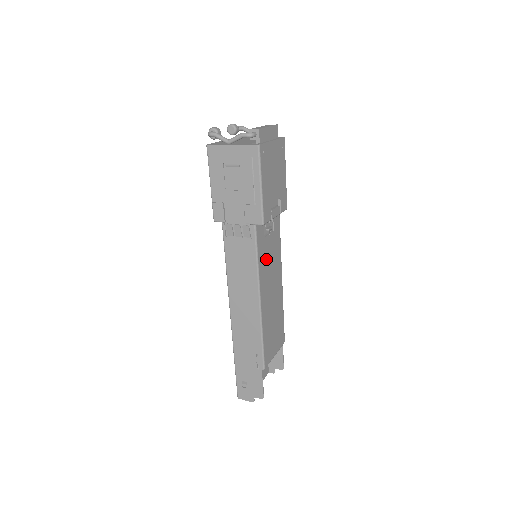
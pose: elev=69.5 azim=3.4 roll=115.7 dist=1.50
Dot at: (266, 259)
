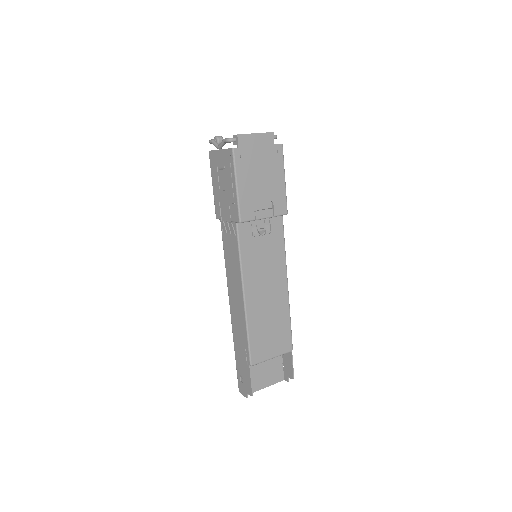
Dot at: (256, 258)
